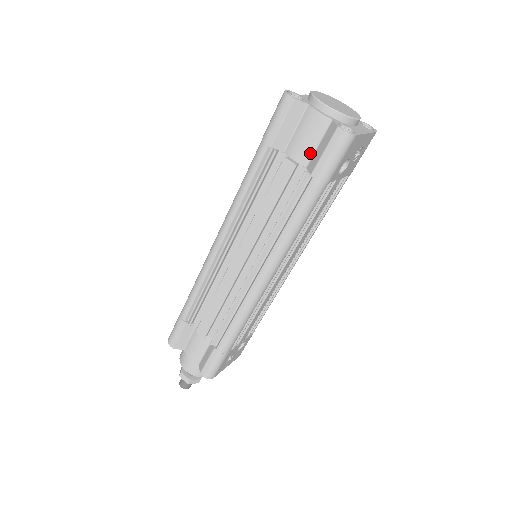
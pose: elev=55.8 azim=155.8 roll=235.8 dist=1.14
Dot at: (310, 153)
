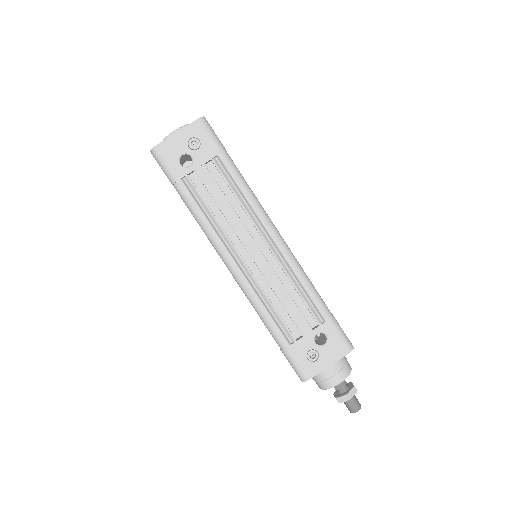
Dot at: occluded
